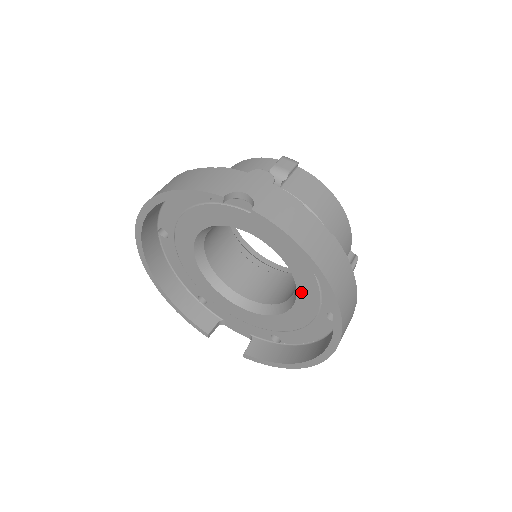
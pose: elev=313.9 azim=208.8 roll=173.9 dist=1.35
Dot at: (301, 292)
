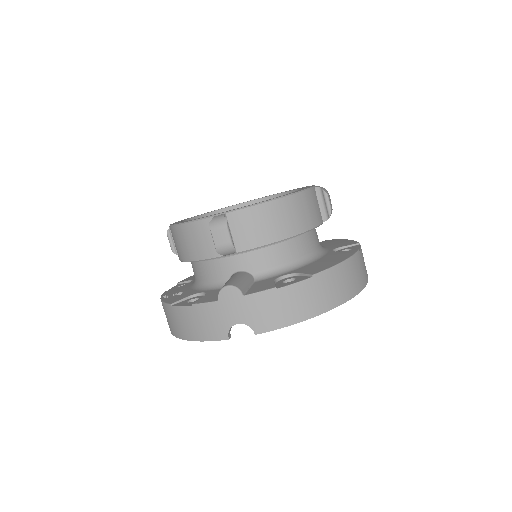
Dot at: occluded
